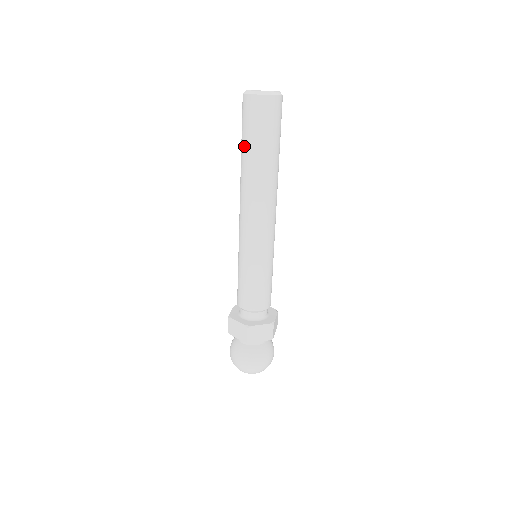
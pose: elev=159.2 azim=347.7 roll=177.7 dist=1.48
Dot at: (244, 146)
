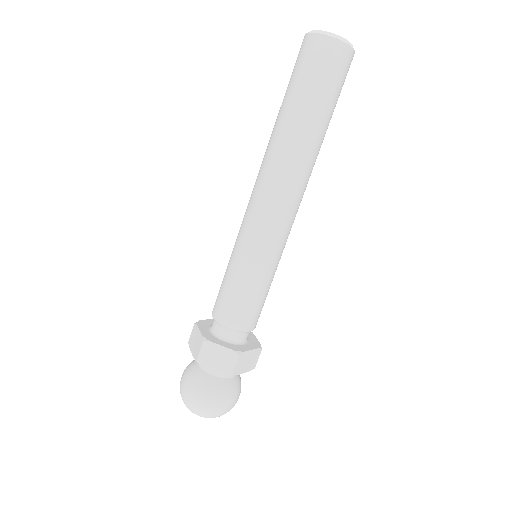
Dot at: (300, 104)
